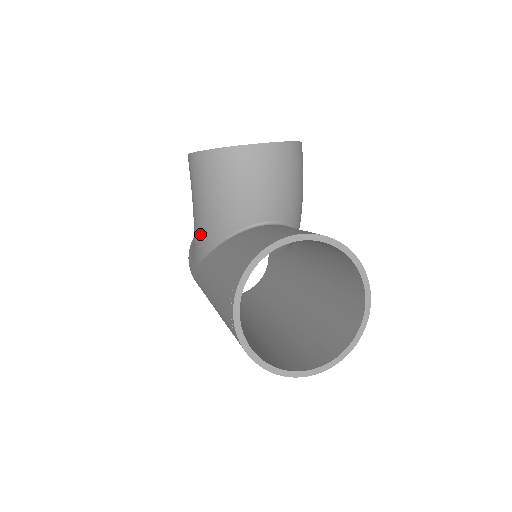
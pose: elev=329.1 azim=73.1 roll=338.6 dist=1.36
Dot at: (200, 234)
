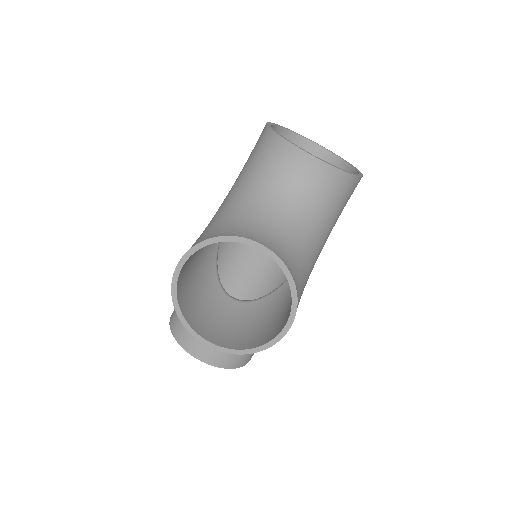
Dot at: occluded
